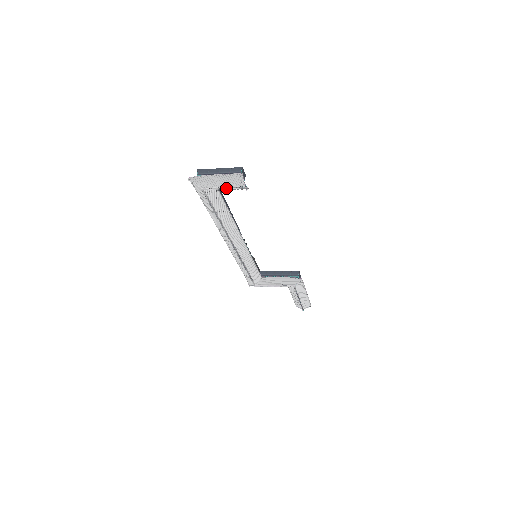
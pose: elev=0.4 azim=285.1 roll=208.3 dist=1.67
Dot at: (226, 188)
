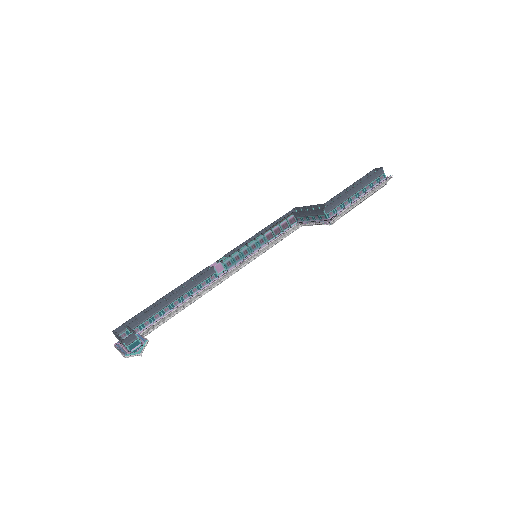
Dot at: occluded
